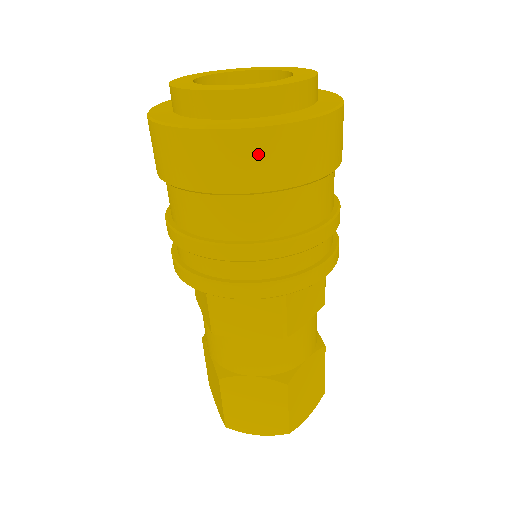
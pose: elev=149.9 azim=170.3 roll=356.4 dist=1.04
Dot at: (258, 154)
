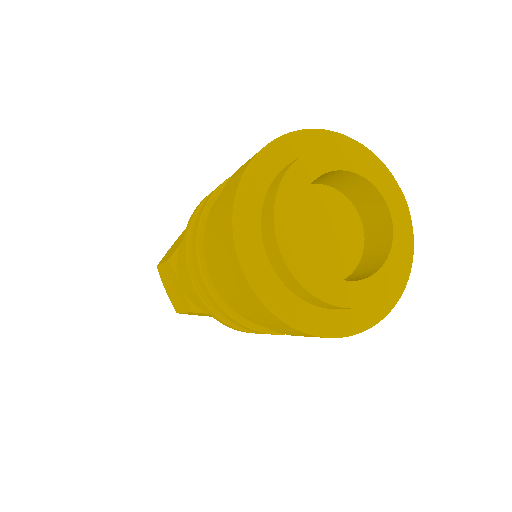
Dot at: (249, 300)
